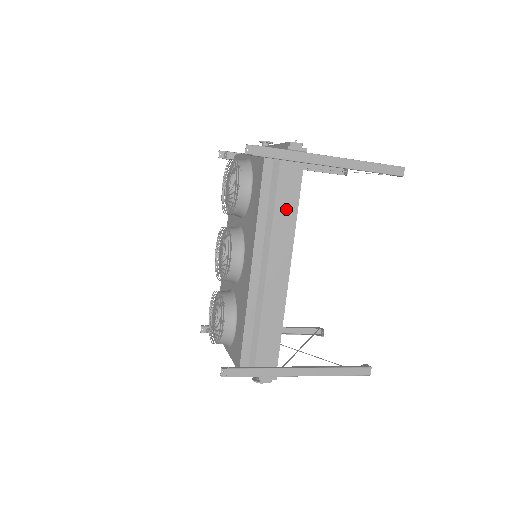
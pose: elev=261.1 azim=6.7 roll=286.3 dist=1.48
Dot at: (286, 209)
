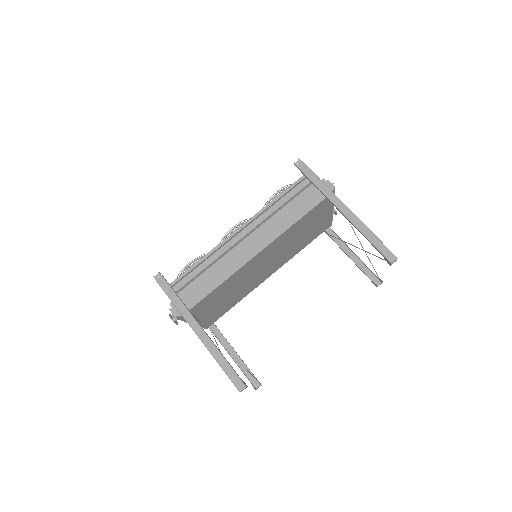
Dot at: (290, 215)
